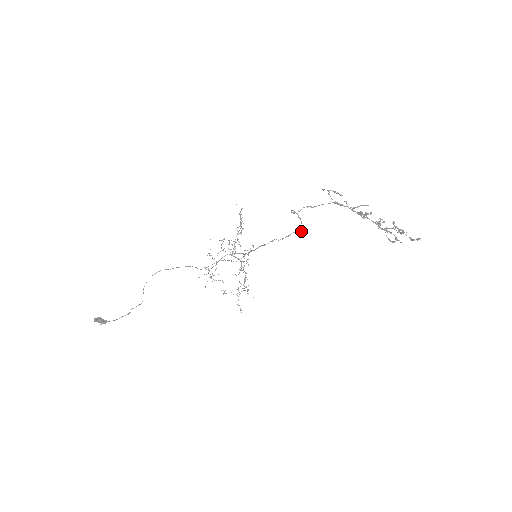
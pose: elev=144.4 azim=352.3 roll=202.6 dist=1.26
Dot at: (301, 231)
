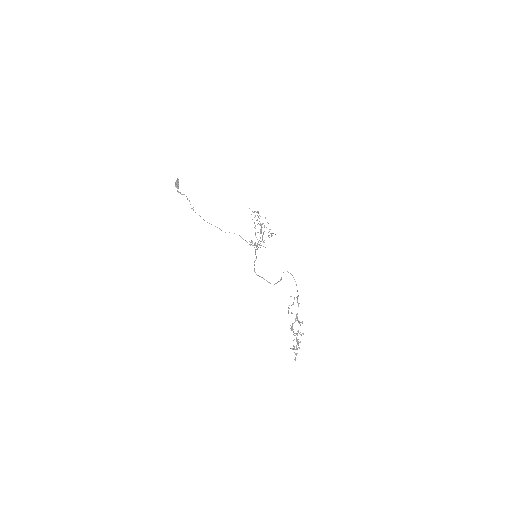
Dot at: occluded
